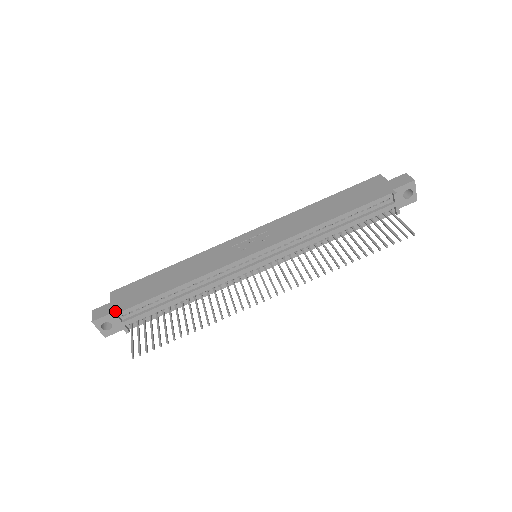
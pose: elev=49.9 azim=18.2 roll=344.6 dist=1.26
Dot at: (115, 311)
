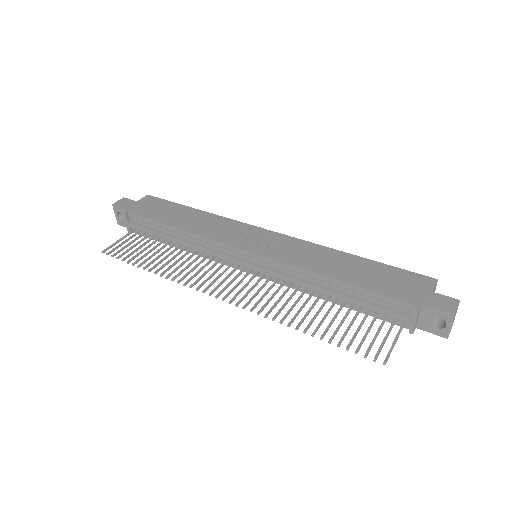
Dot at: (129, 210)
